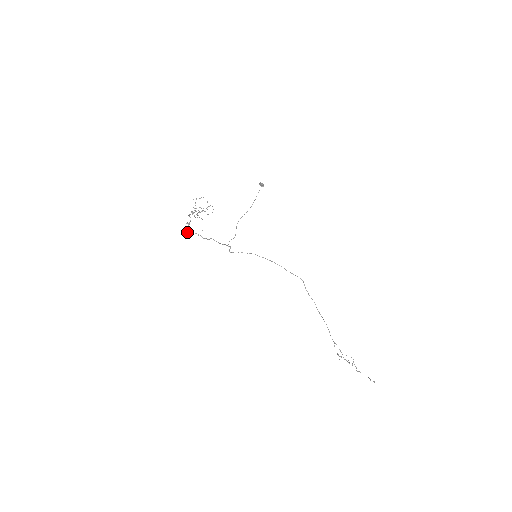
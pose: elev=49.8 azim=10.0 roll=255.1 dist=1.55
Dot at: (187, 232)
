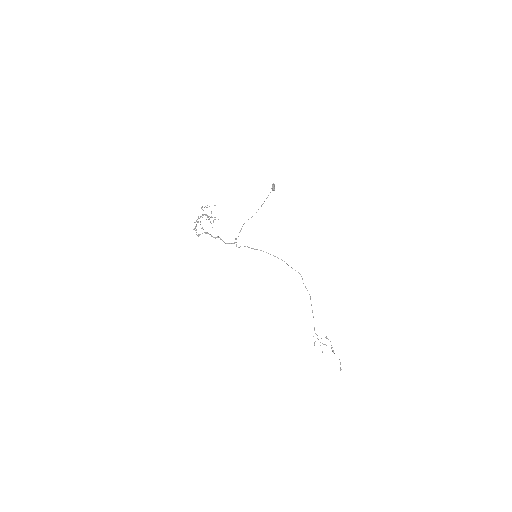
Dot at: occluded
